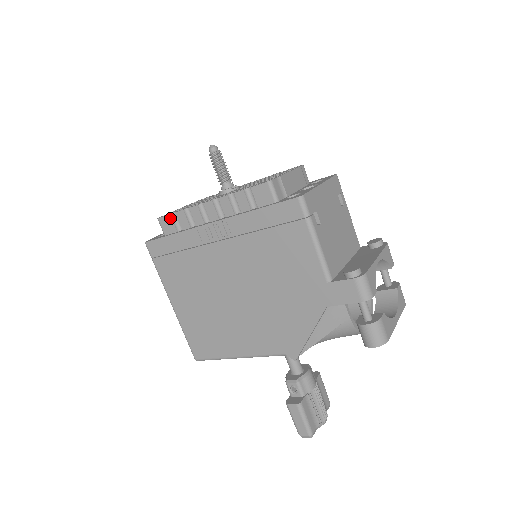
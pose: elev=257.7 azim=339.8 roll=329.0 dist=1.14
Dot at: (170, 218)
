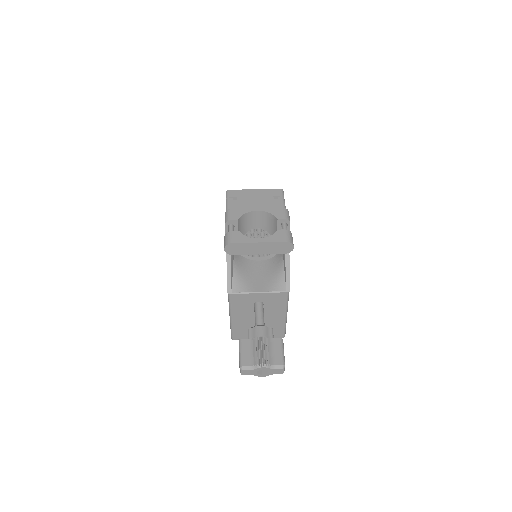
Dot at: occluded
